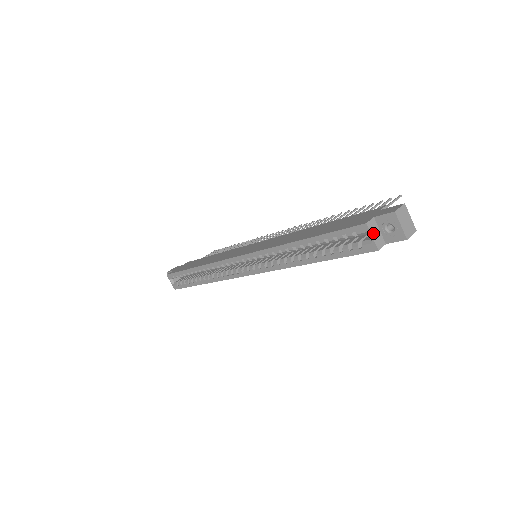
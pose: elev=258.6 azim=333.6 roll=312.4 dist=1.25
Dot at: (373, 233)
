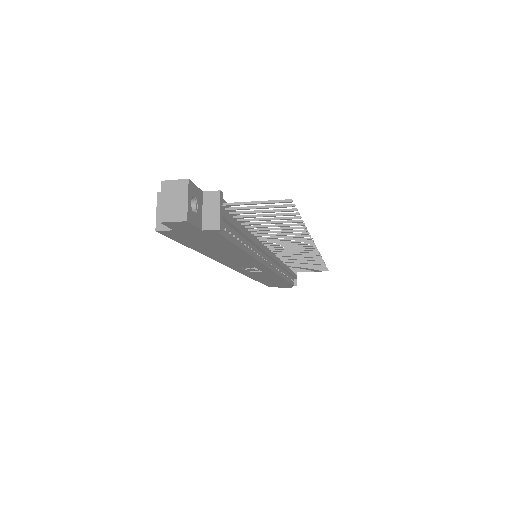
Dot at: occluded
